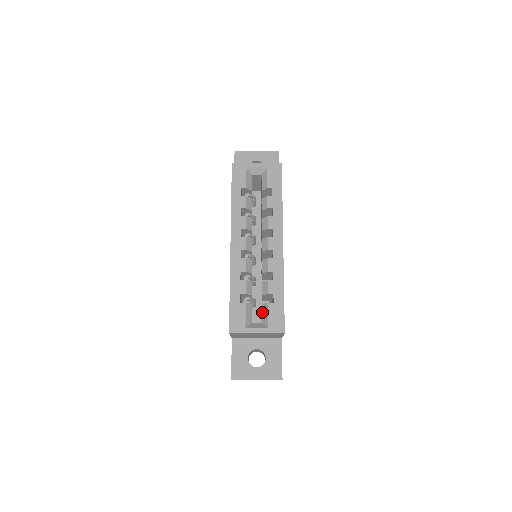
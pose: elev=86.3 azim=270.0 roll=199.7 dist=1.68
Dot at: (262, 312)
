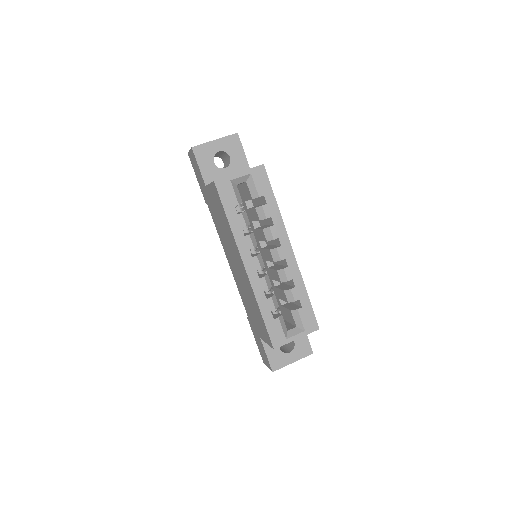
Dot at: (293, 318)
